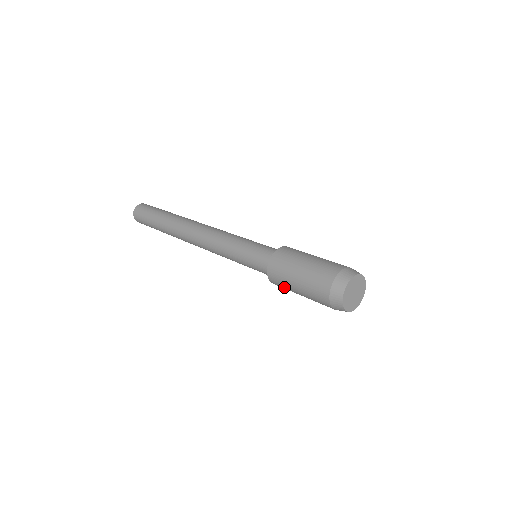
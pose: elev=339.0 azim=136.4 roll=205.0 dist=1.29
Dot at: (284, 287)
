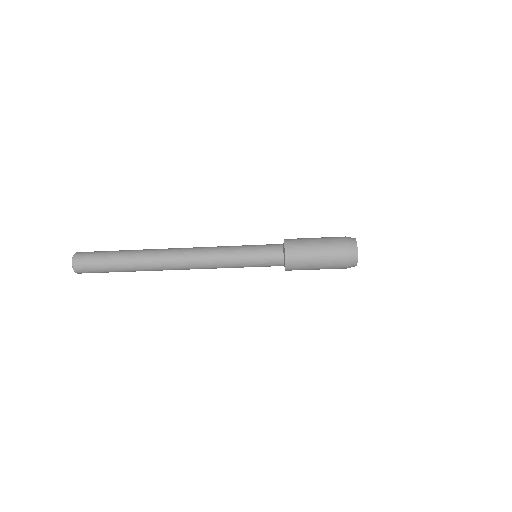
Dot at: (300, 255)
